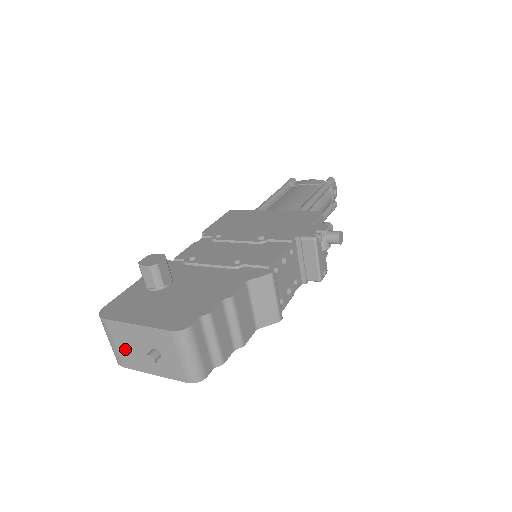
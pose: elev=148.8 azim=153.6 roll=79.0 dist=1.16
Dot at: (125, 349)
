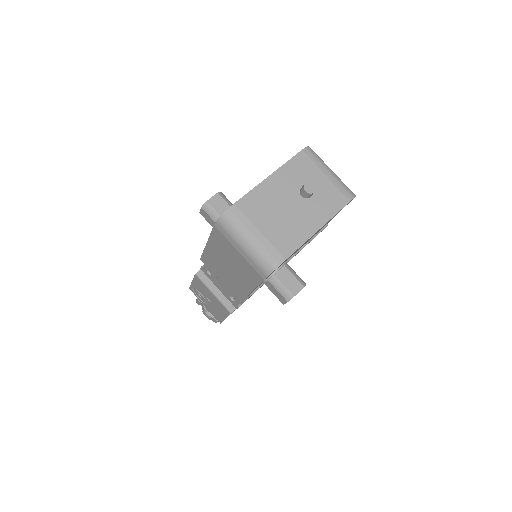
Dot at: (274, 225)
